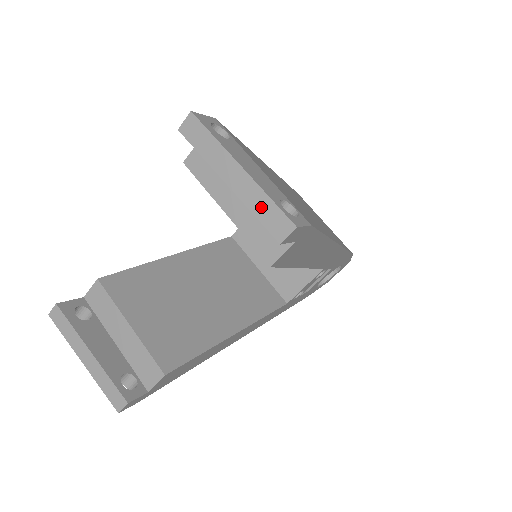
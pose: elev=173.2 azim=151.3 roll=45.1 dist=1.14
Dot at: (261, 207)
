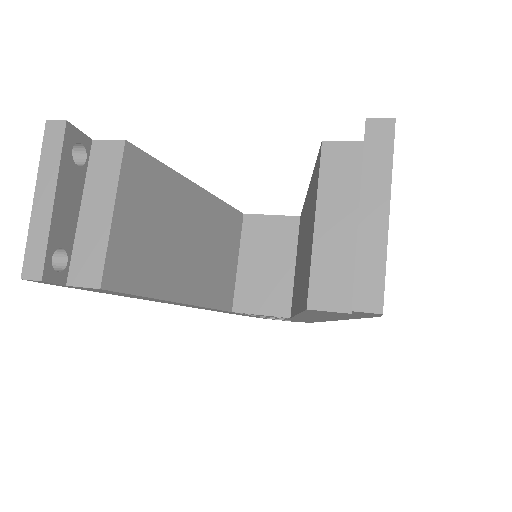
Dot at: (369, 263)
